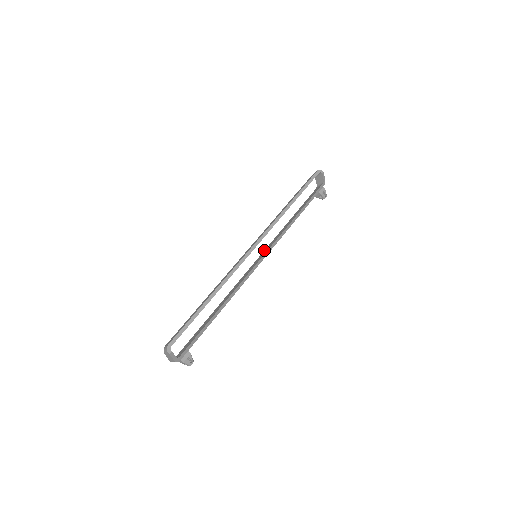
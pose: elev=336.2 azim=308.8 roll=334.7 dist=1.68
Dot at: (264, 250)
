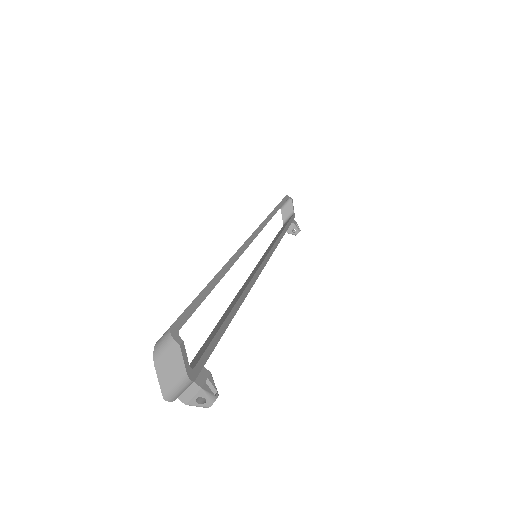
Dot at: occluded
